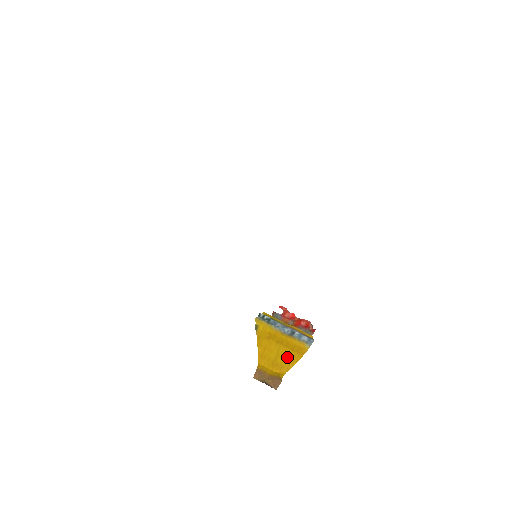
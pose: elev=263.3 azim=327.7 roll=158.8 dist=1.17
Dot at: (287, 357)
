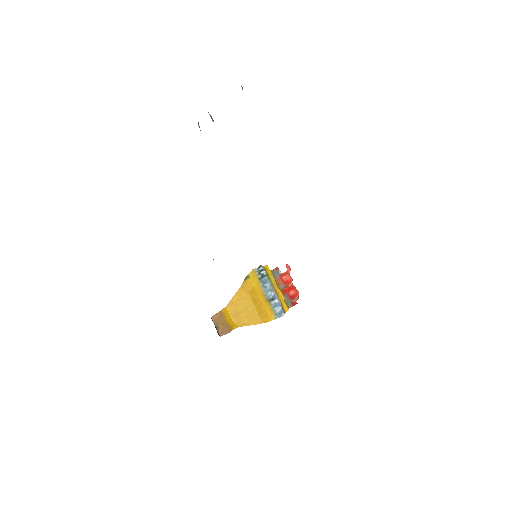
Dot at: (251, 316)
